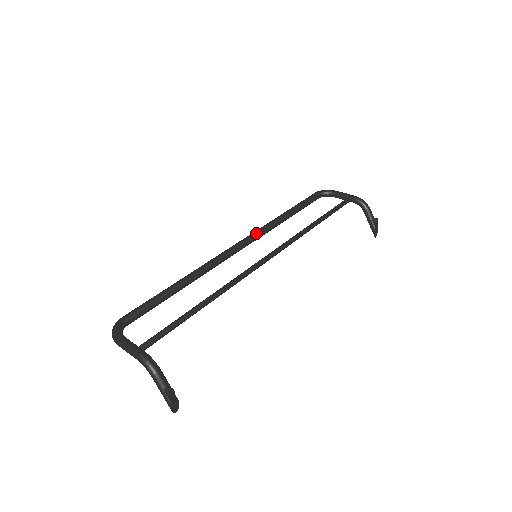
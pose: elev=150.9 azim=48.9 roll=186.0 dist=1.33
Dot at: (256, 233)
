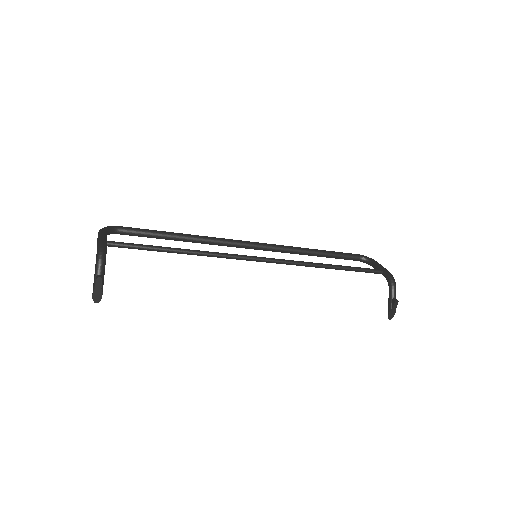
Dot at: (273, 245)
